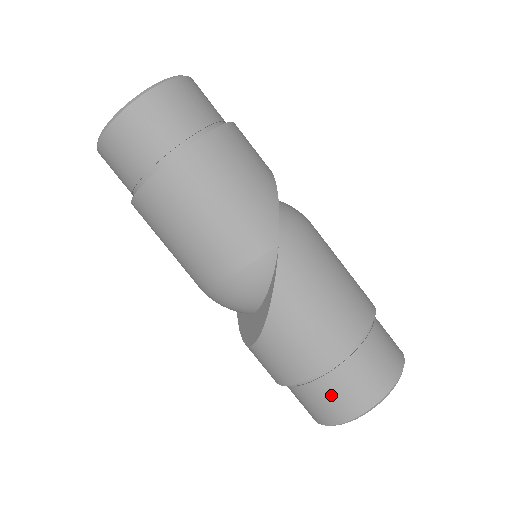
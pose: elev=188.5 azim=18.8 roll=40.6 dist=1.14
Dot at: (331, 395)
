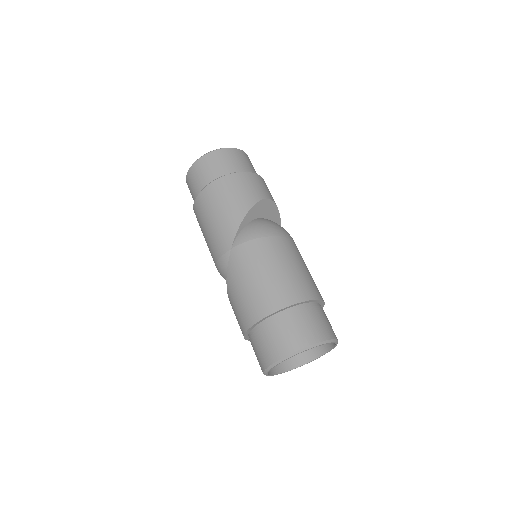
Dot at: (255, 351)
